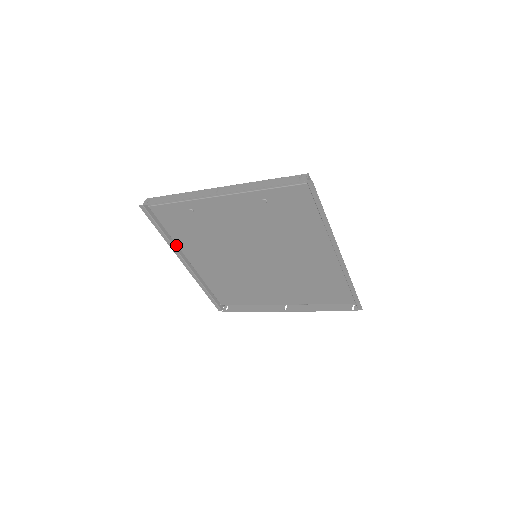
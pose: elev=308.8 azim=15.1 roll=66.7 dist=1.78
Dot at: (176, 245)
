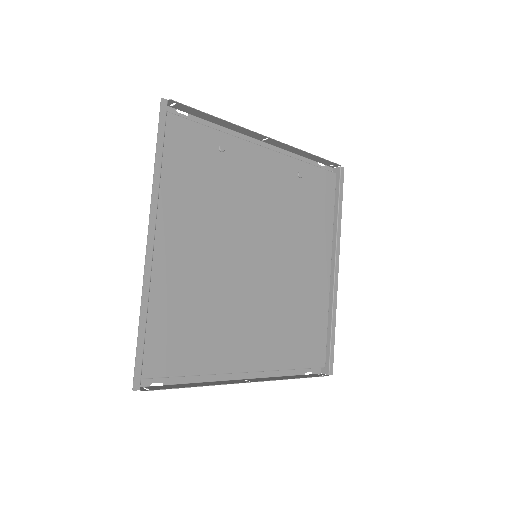
Dot at: (155, 198)
